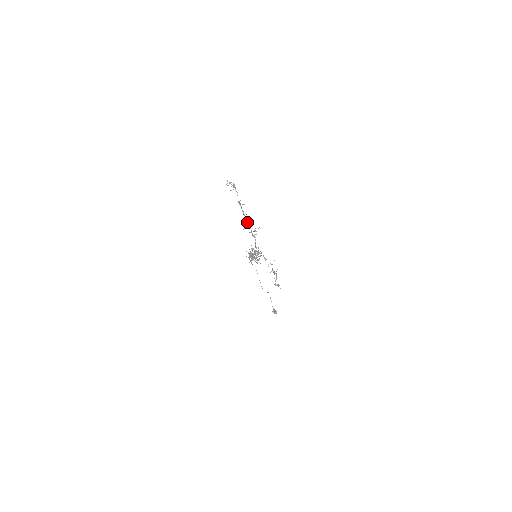
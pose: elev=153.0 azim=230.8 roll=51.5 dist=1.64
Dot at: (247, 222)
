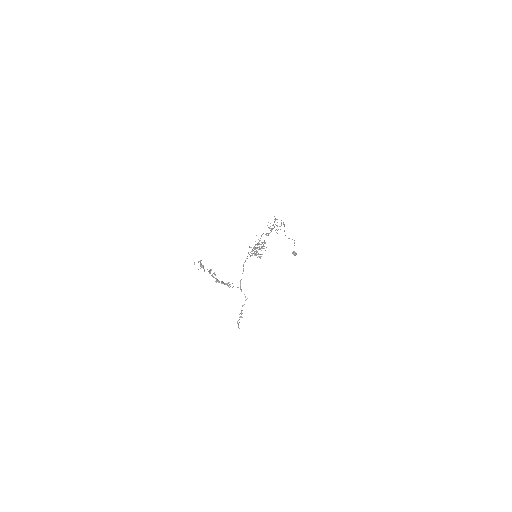
Dot at: (218, 281)
